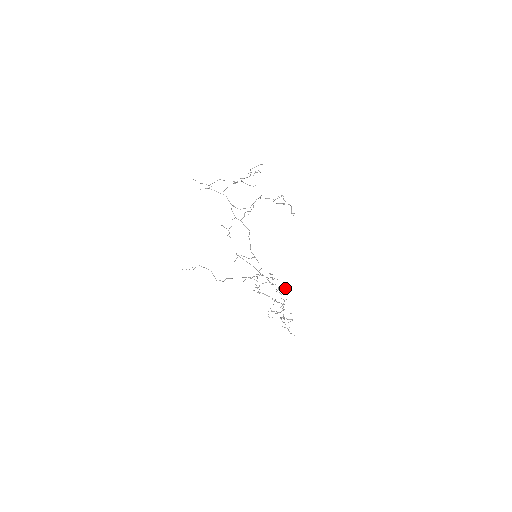
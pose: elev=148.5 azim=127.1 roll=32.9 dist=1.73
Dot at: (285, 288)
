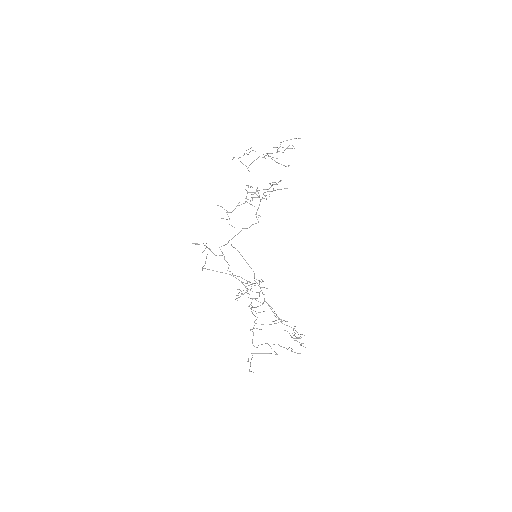
Dot at: (251, 309)
